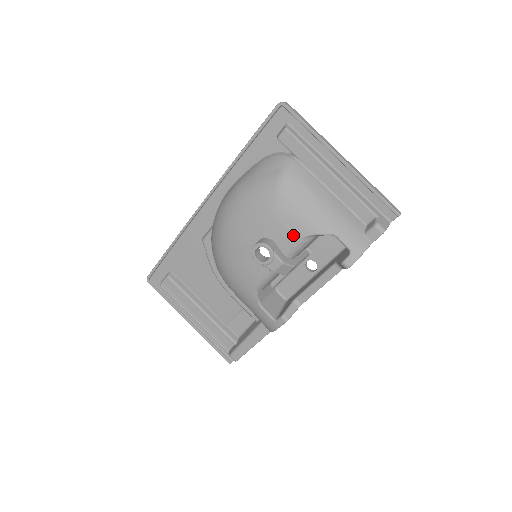
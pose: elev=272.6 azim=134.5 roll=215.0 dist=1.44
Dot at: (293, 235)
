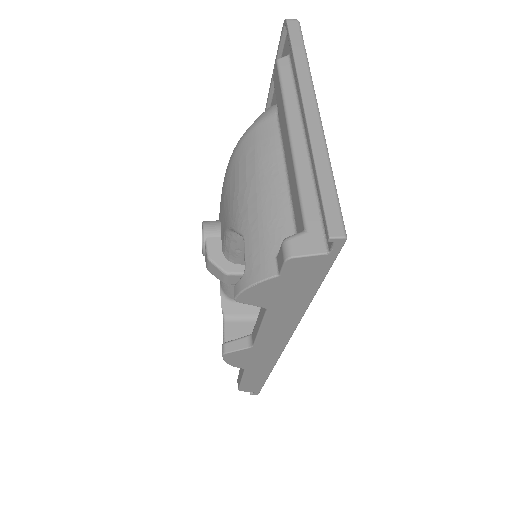
Dot at: (225, 222)
